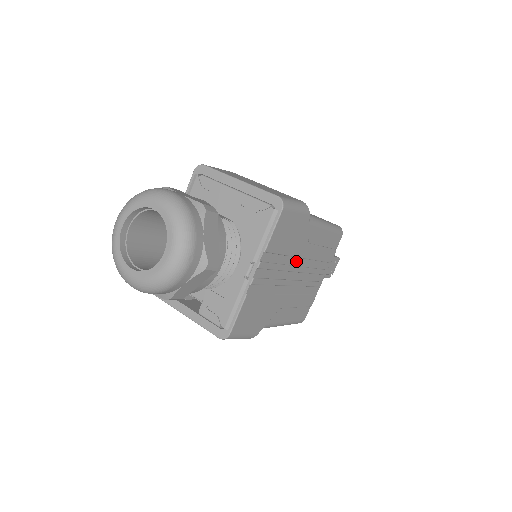
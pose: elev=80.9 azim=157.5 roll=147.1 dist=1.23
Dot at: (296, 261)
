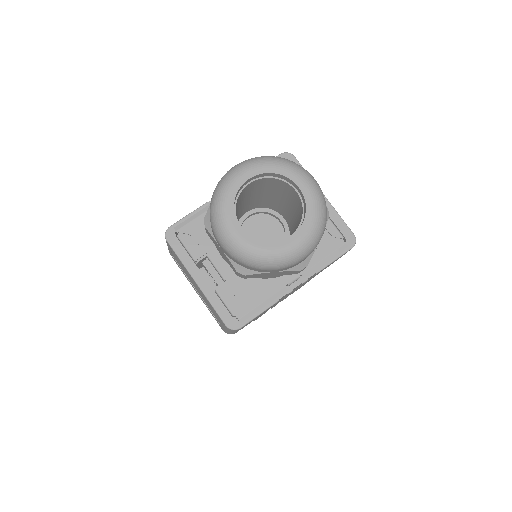
Dot at: occluded
